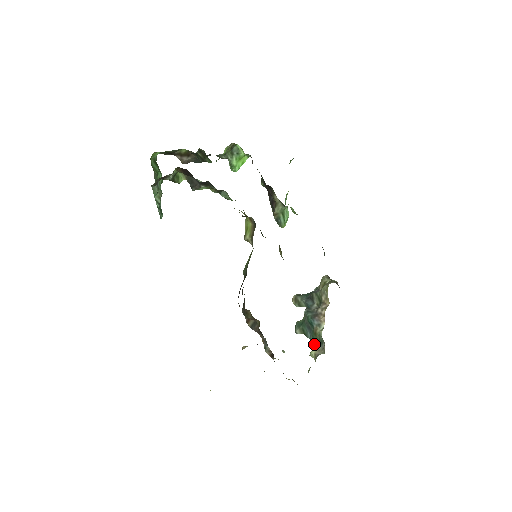
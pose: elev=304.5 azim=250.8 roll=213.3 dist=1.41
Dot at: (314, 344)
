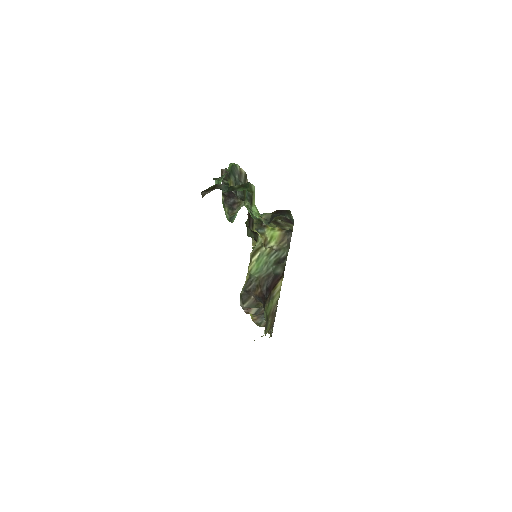
Dot at: occluded
